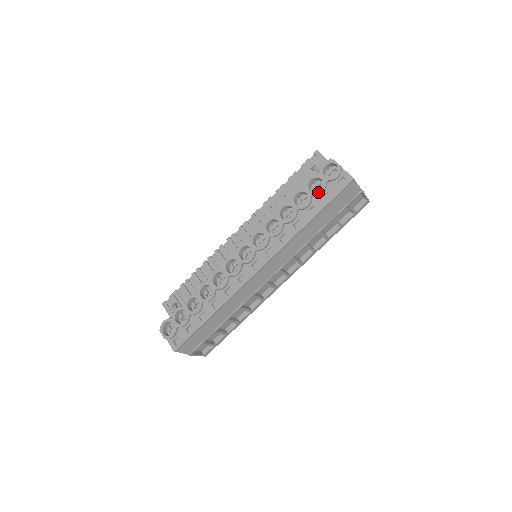
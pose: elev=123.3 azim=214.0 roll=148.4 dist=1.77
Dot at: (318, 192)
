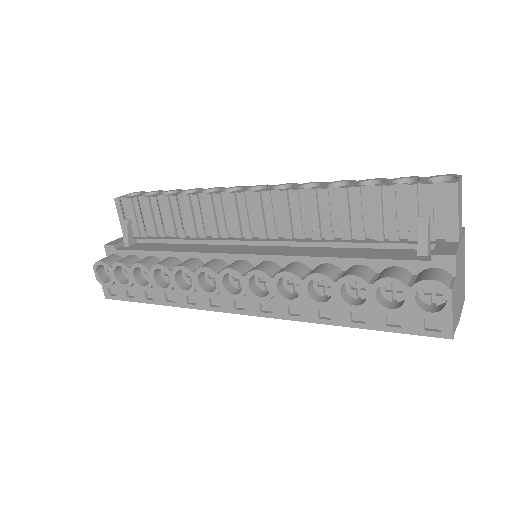
Dot at: (384, 310)
